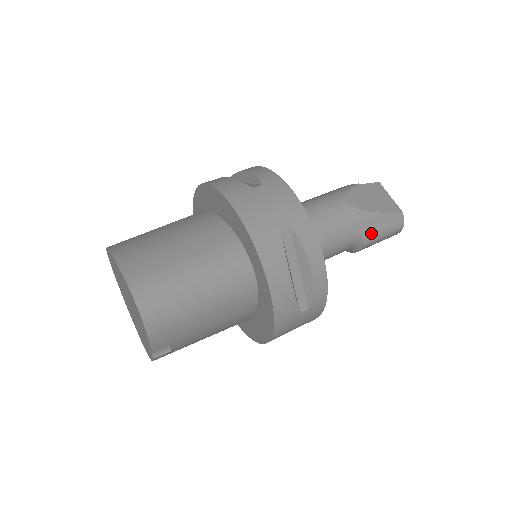
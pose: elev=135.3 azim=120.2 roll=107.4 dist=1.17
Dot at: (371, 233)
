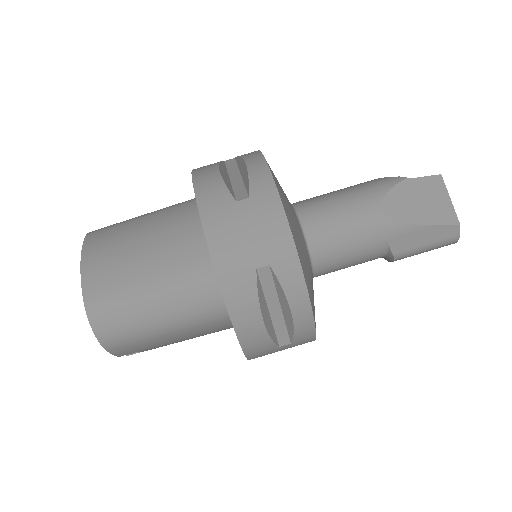
Dot at: (406, 248)
